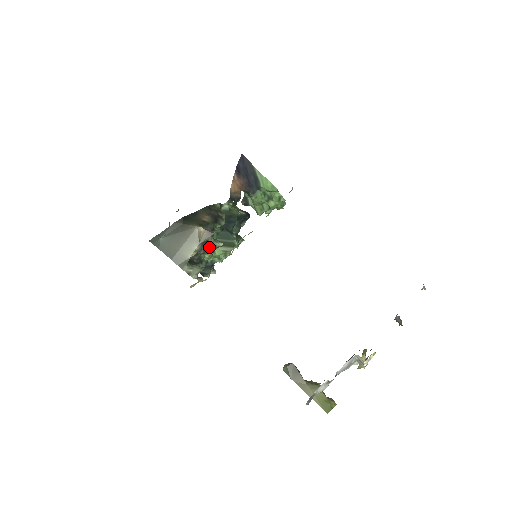
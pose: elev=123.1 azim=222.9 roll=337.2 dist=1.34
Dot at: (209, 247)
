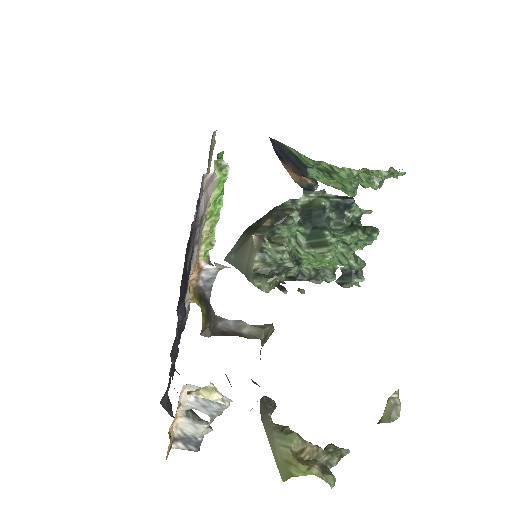
Dot at: (273, 254)
